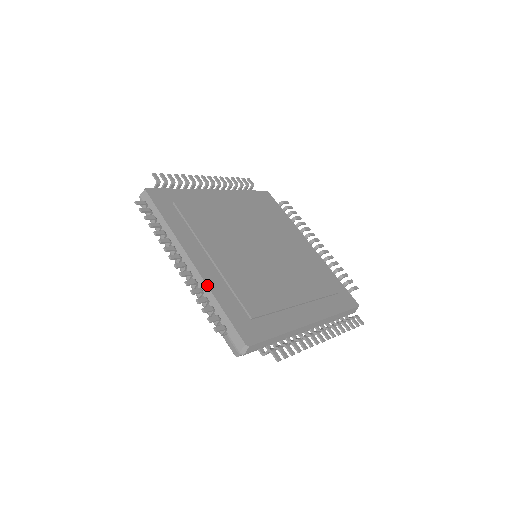
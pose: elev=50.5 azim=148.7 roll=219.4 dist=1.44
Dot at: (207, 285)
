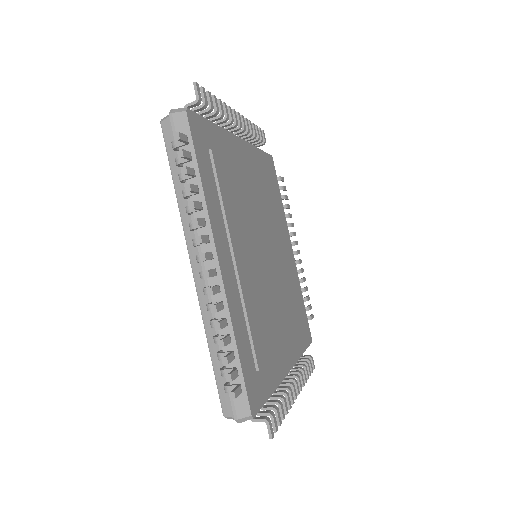
Dot at: (229, 311)
